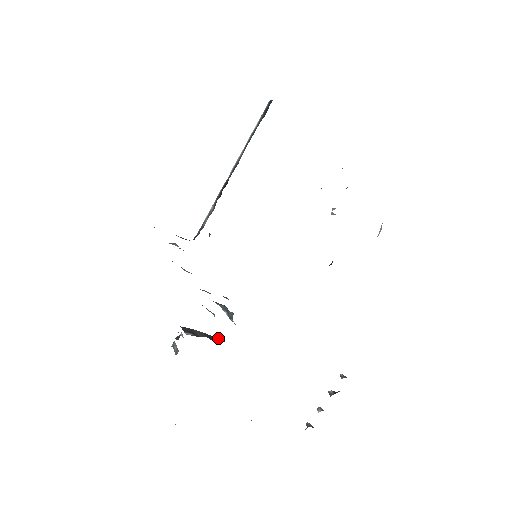
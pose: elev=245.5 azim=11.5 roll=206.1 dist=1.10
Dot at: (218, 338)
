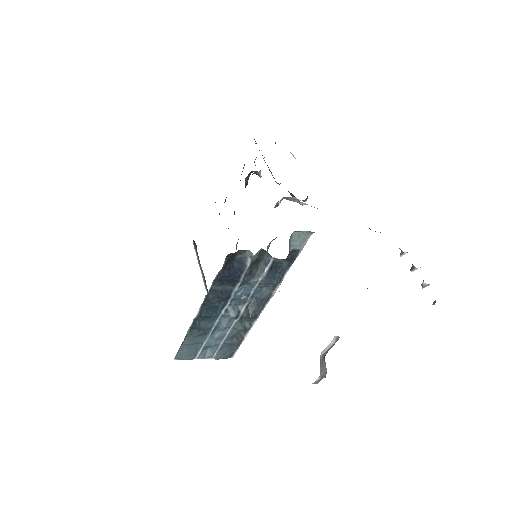
Dot at: occluded
